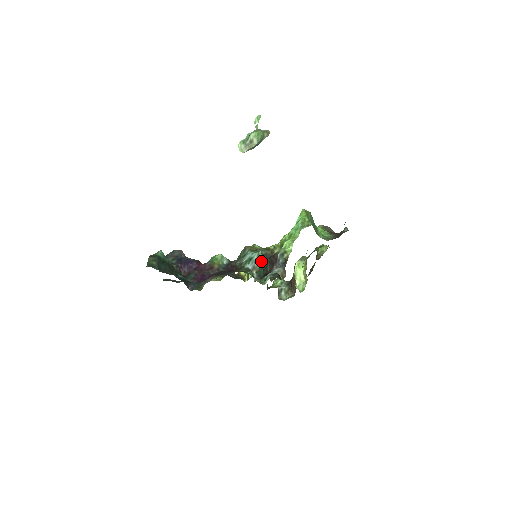
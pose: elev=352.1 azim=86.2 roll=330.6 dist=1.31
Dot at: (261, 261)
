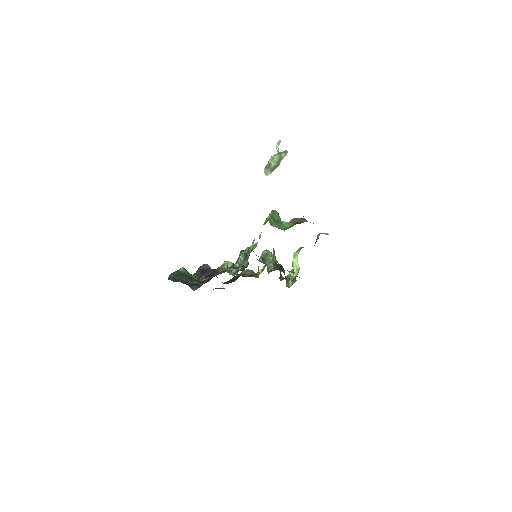
Dot at: occluded
